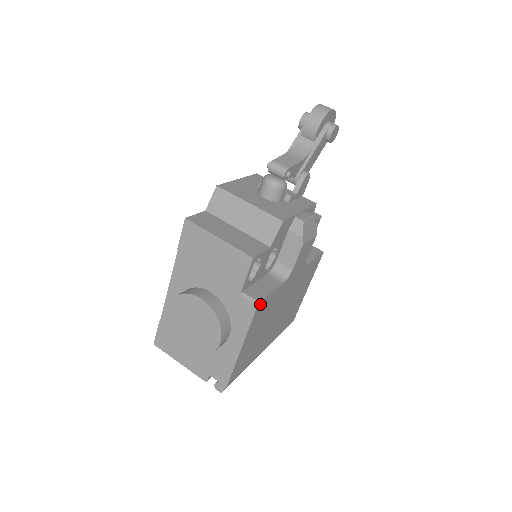
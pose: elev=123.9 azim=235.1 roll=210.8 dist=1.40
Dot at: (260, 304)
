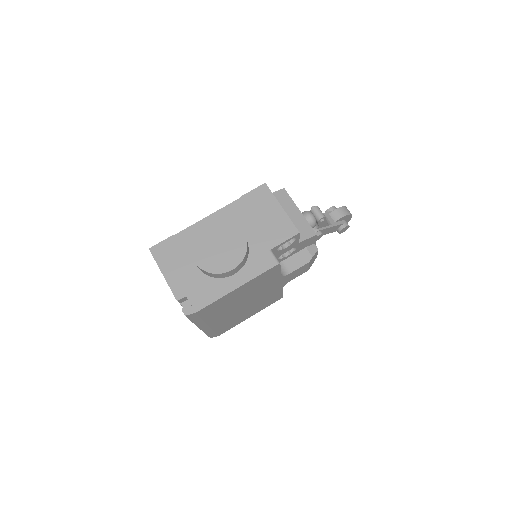
Dot at: (277, 266)
